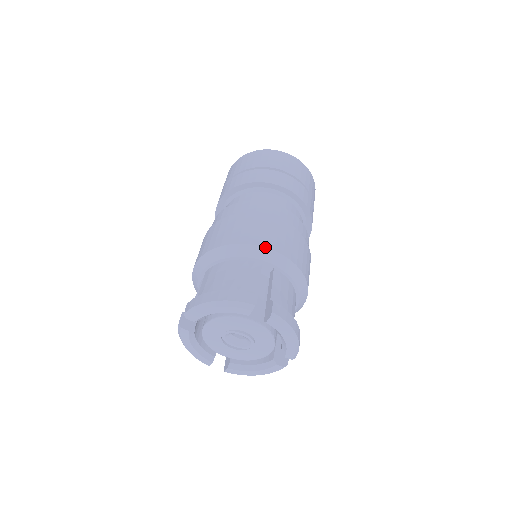
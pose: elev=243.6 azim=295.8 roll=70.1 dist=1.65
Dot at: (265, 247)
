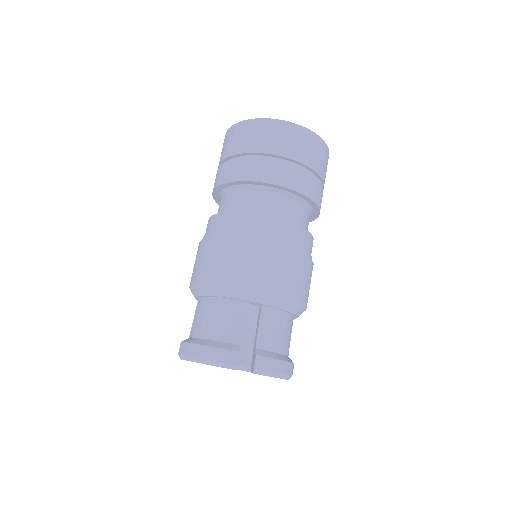
Dot at: (249, 289)
